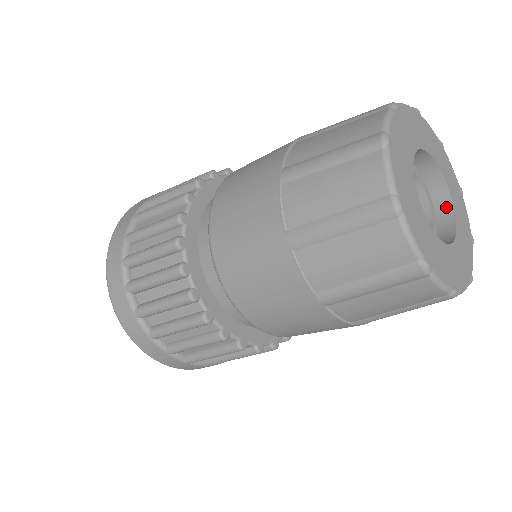
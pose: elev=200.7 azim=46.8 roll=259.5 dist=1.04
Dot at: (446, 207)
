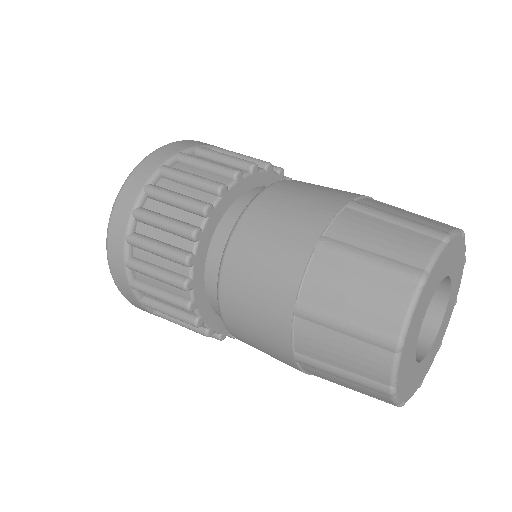
Dot at: (436, 318)
